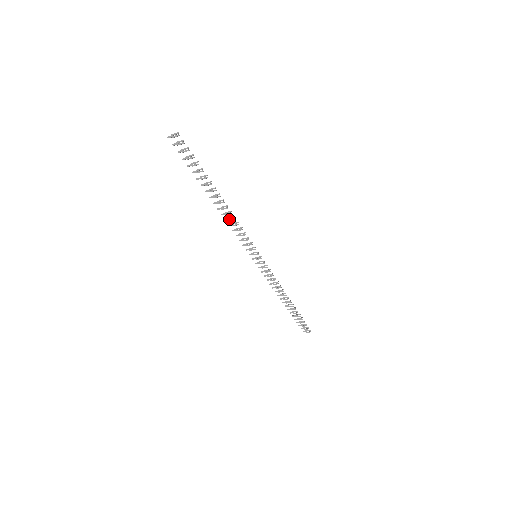
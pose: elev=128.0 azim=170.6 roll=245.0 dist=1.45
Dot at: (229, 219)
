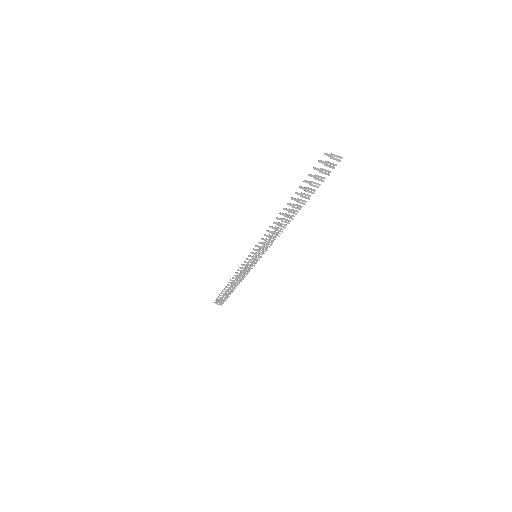
Dot at: (276, 228)
